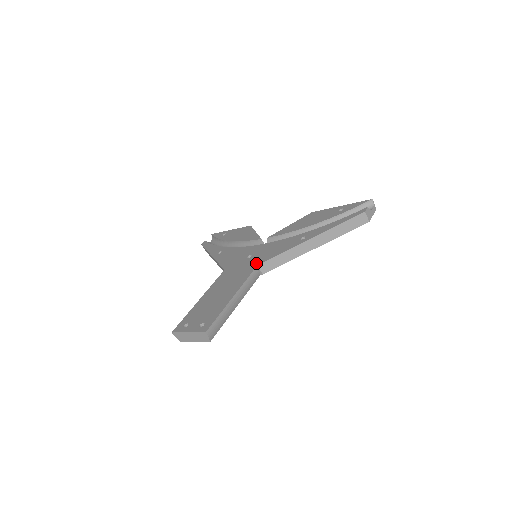
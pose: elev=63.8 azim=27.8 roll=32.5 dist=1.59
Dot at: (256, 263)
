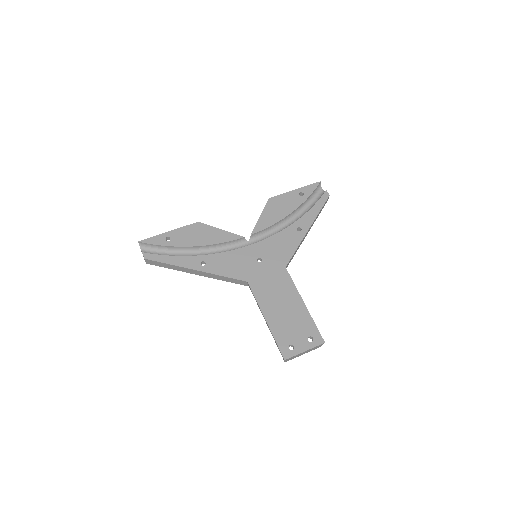
Dot at: (281, 265)
